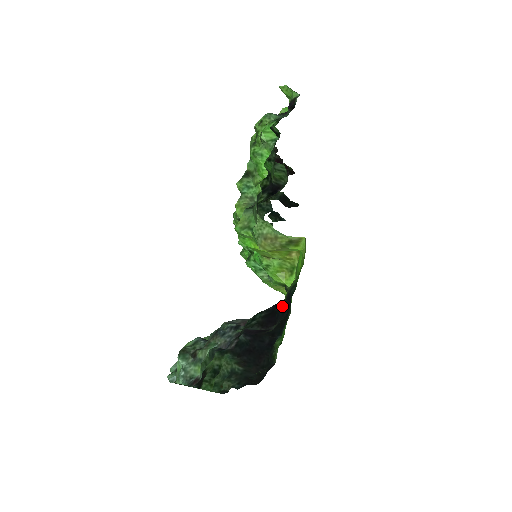
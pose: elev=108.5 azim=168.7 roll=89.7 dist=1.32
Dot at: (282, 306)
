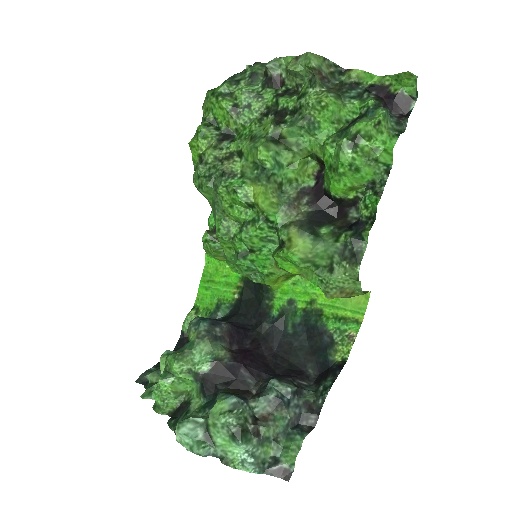
Dot at: (326, 354)
